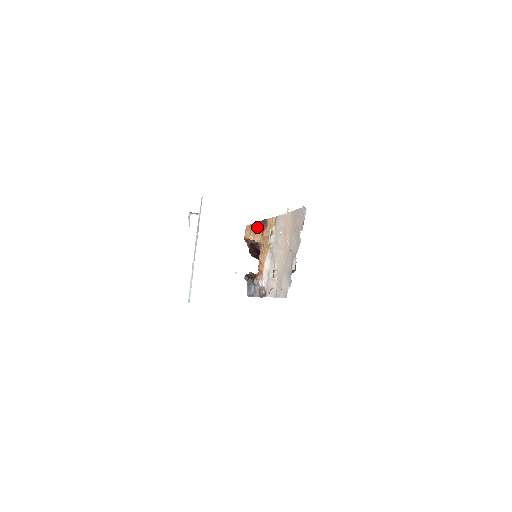
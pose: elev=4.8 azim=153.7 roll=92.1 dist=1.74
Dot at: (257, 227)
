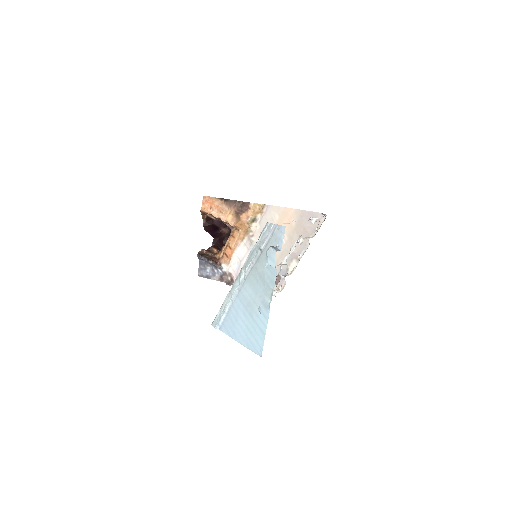
Dot at: (227, 205)
